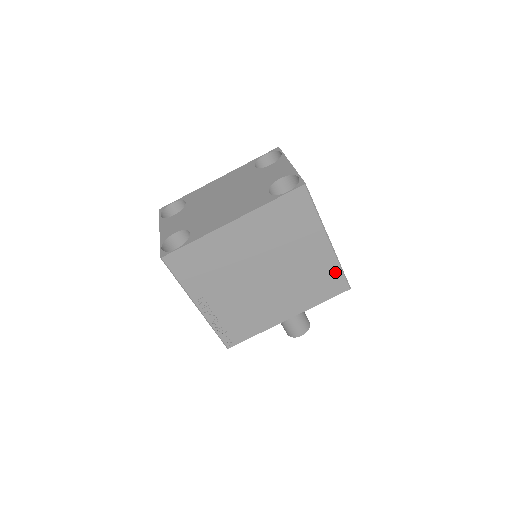
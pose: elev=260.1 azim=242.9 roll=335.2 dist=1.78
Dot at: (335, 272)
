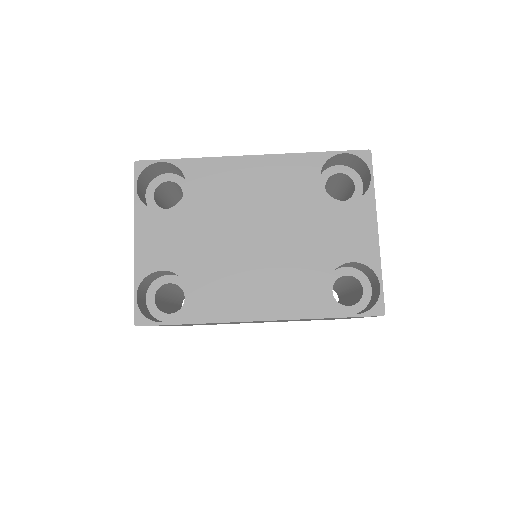
Dot at: occluded
